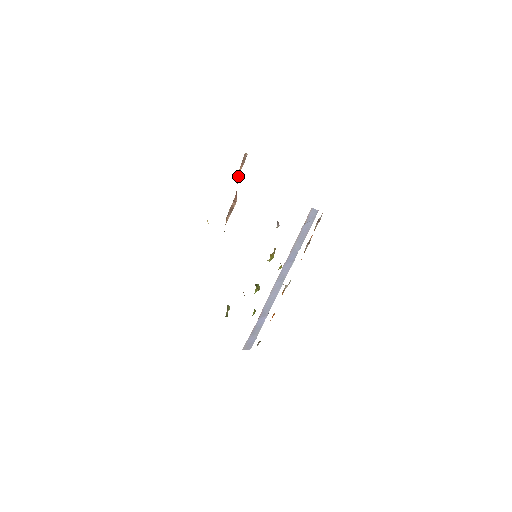
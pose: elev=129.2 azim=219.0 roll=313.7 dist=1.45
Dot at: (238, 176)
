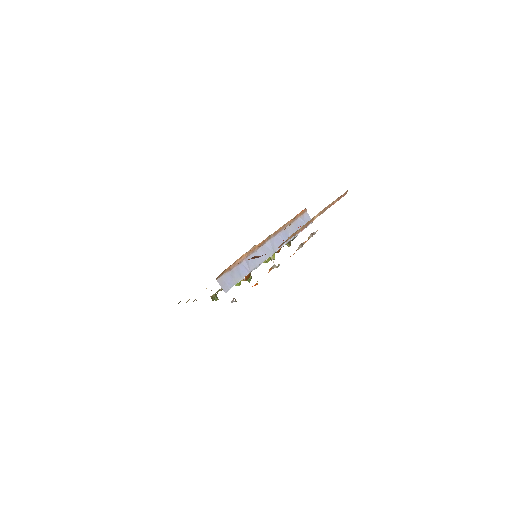
Dot at: occluded
